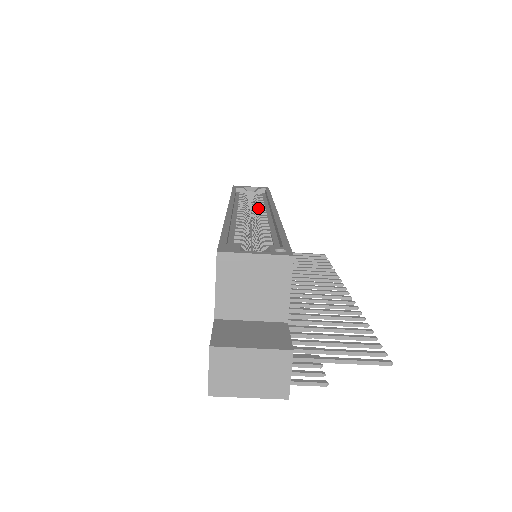
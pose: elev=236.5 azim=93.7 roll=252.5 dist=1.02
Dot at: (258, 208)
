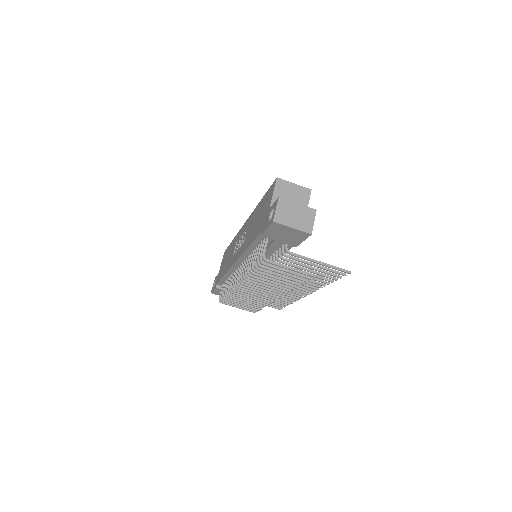
Dot at: occluded
